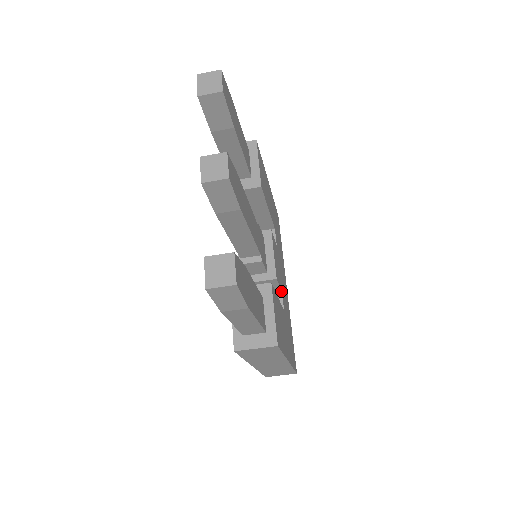
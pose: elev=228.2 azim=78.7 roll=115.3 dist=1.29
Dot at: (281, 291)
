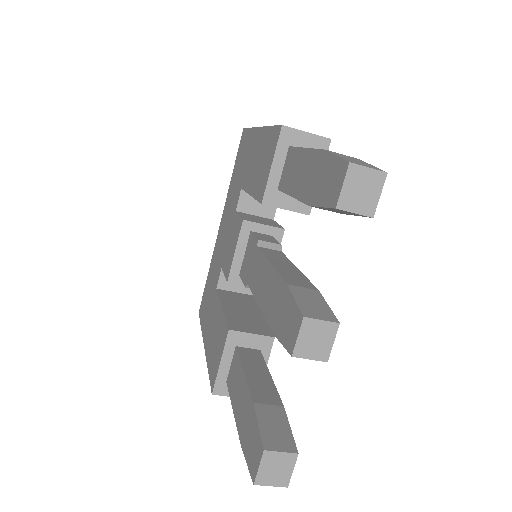
Dot at: occluded
